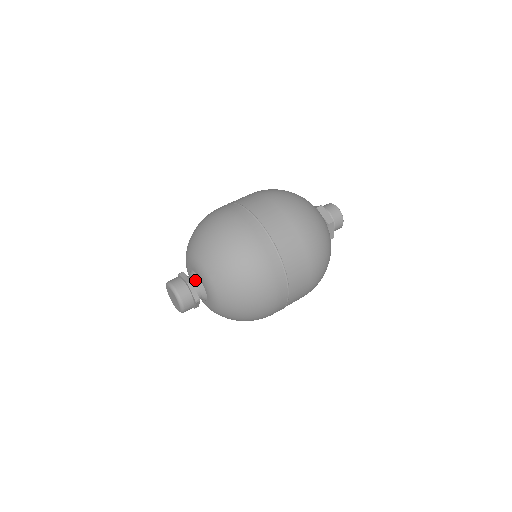
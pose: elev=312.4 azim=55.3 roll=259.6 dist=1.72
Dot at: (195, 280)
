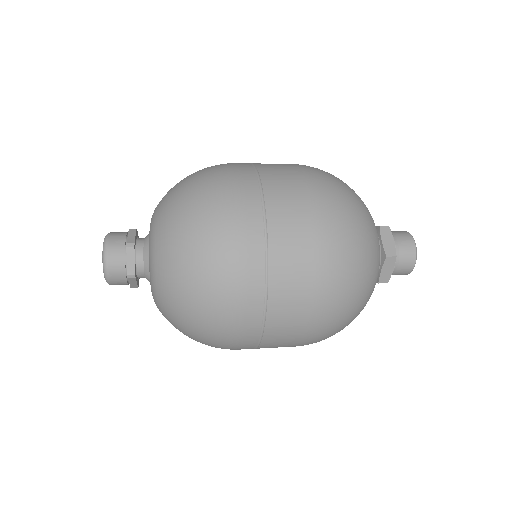
Dot at: occluded
